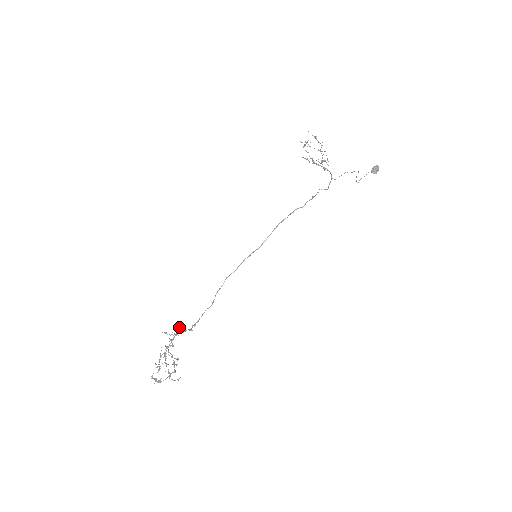
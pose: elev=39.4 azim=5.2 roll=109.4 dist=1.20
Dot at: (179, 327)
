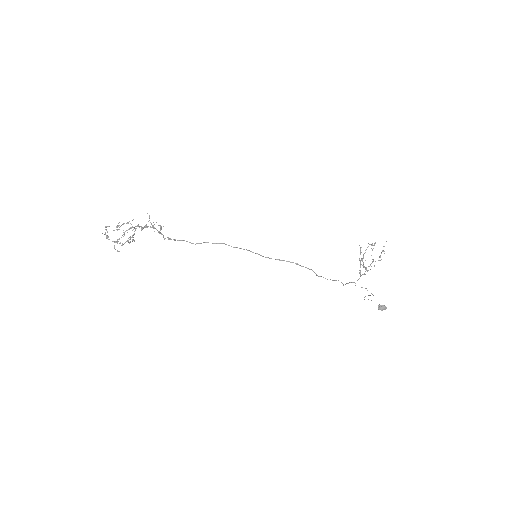
Dot at: (161, 227)
